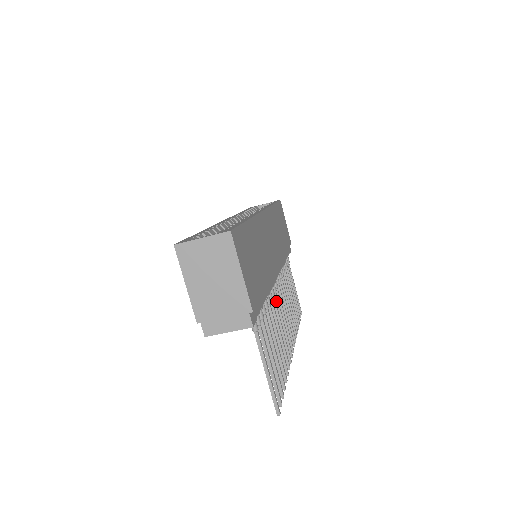
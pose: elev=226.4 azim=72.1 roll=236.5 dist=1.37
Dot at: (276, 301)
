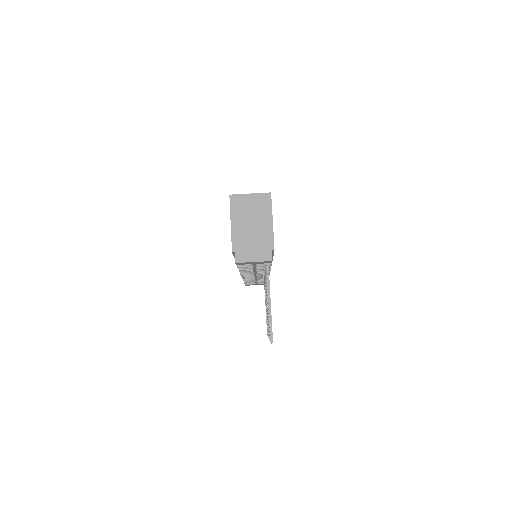
Dot at: occluded
